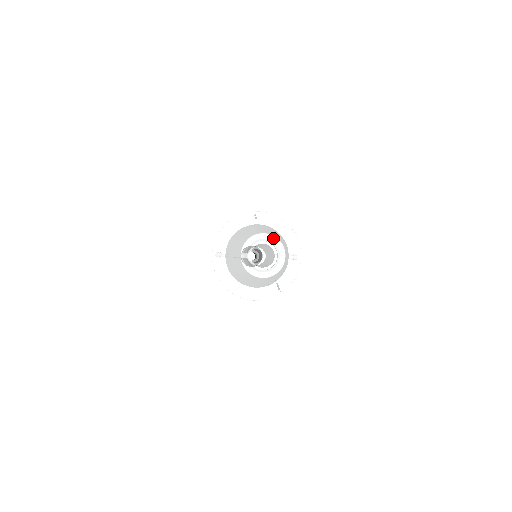
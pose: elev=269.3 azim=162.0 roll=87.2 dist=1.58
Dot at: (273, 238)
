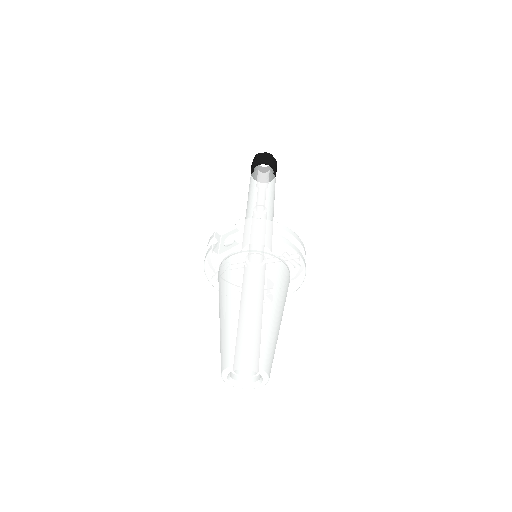
Dot at: (248, 368)
